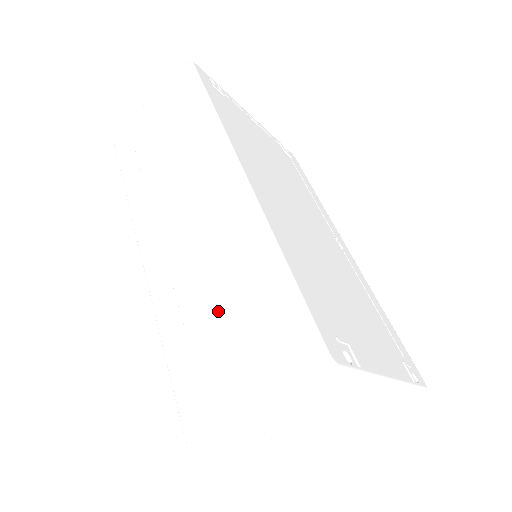
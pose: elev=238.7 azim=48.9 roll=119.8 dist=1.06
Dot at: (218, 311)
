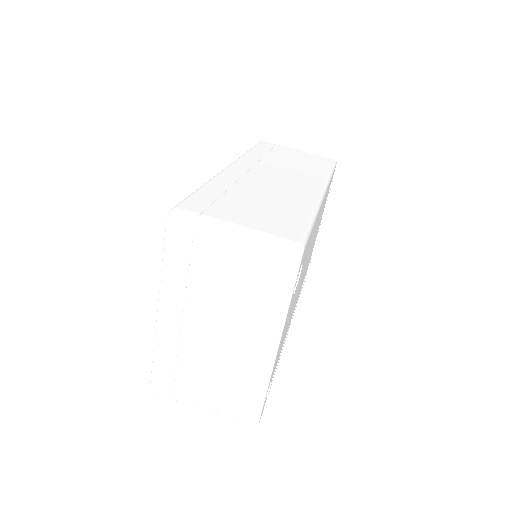
Dot at: (256, 201)
